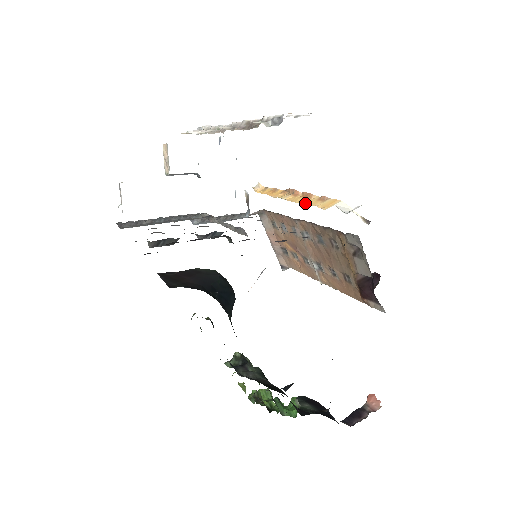
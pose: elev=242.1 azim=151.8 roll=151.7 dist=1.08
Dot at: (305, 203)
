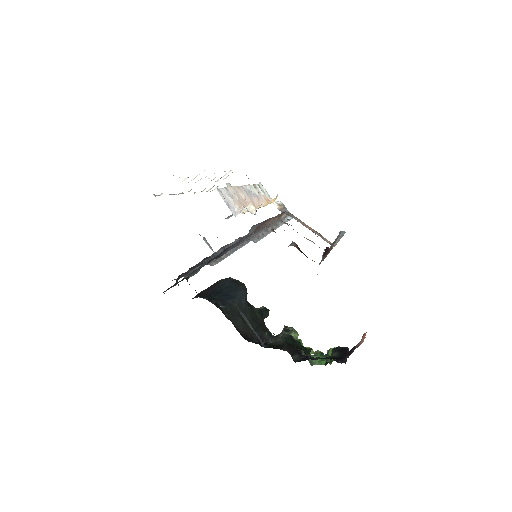
Dot at: occluded
